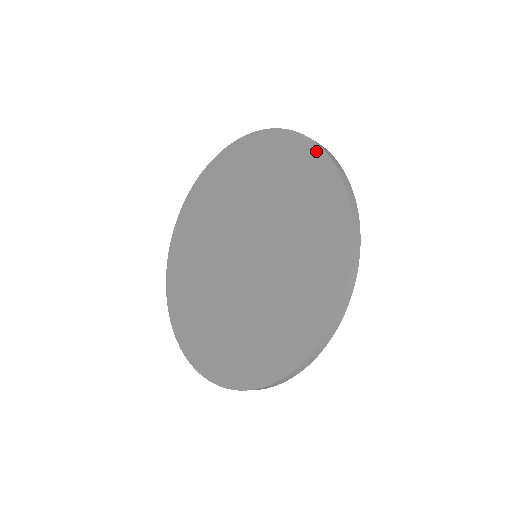
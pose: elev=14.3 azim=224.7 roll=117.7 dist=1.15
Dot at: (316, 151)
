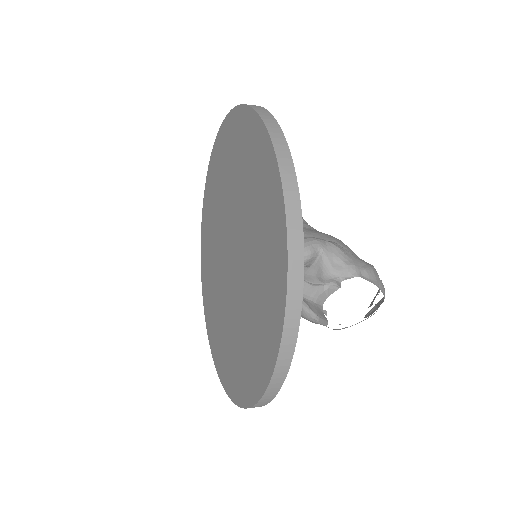
Dot at: (236, 113)
